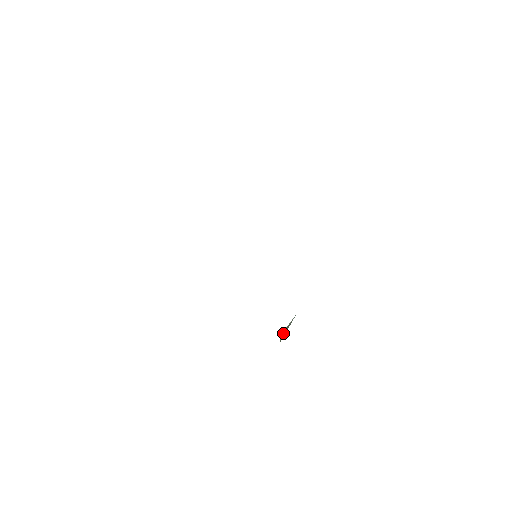
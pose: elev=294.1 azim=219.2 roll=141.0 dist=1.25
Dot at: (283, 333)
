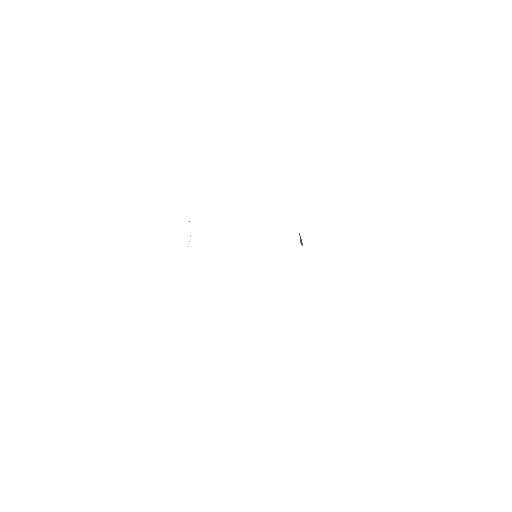
Dot at: (301, 243)
